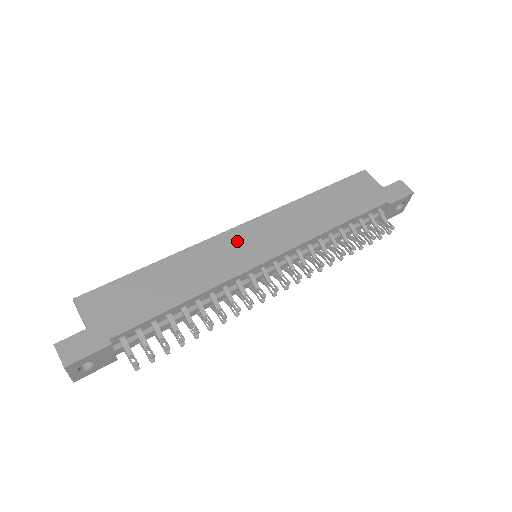
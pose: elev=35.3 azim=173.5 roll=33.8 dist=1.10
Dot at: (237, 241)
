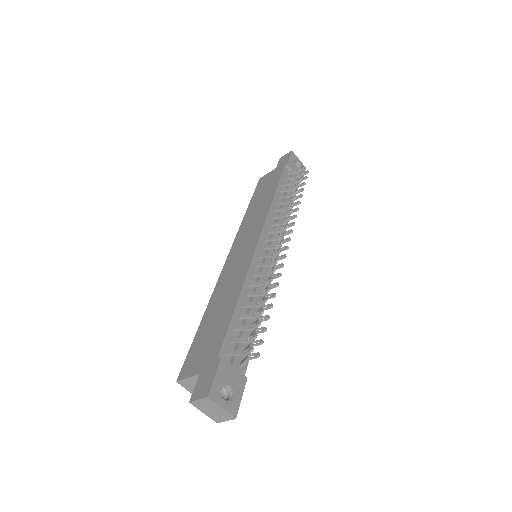
Dot at: (234, 260)
